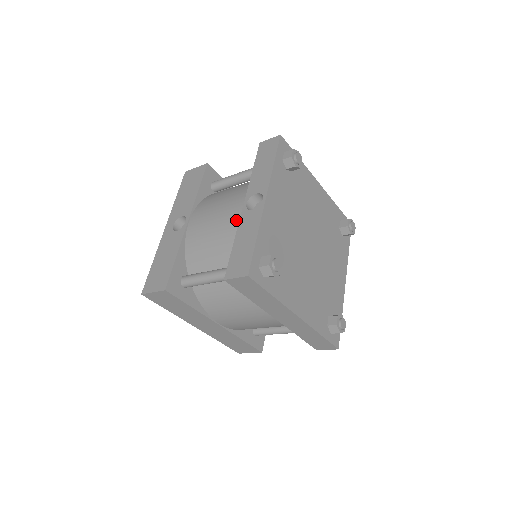
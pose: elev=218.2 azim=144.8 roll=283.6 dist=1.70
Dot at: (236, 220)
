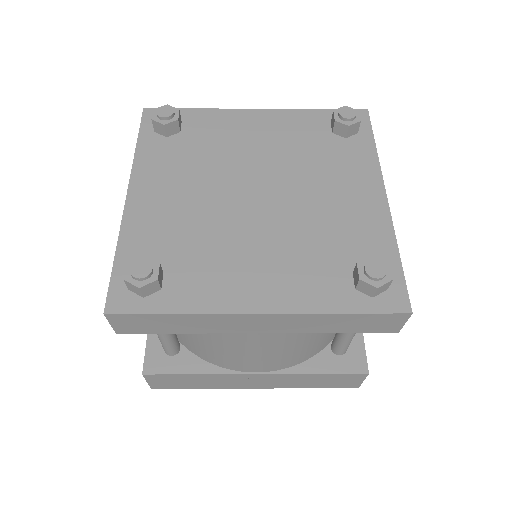
Dot at: occluded
